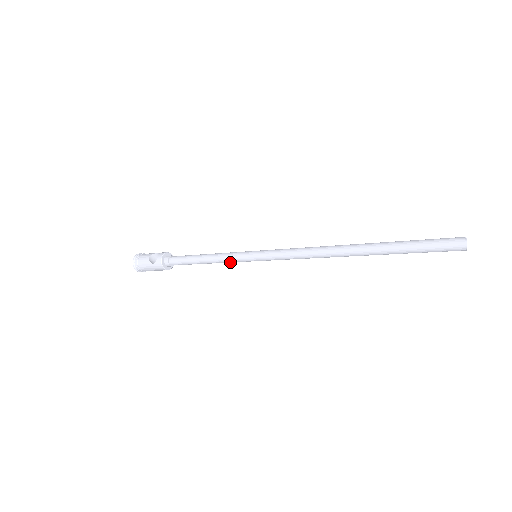
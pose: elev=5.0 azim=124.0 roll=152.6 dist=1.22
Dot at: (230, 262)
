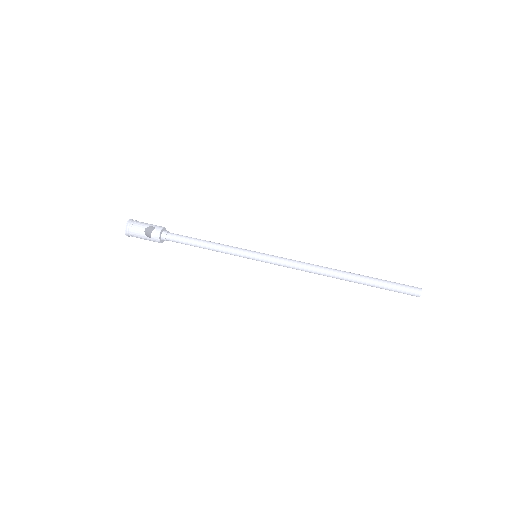
Dot at: (230, 254)
